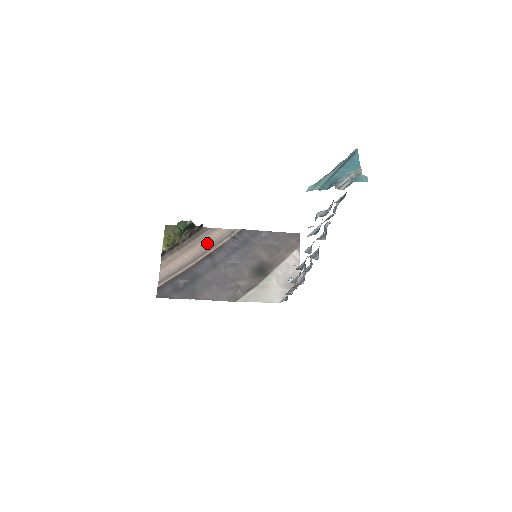
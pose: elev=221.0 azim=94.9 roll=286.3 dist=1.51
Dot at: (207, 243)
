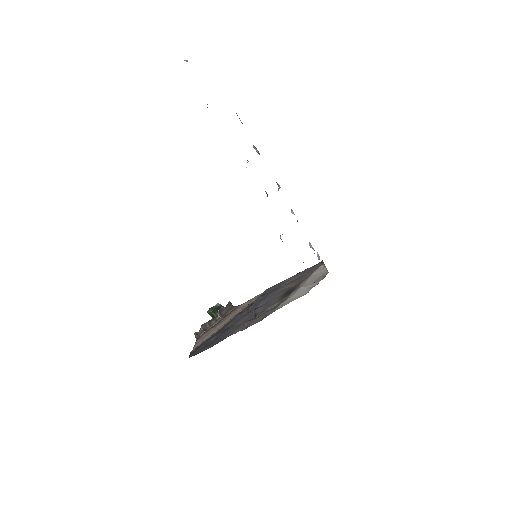
Dot at: (238, 311)
